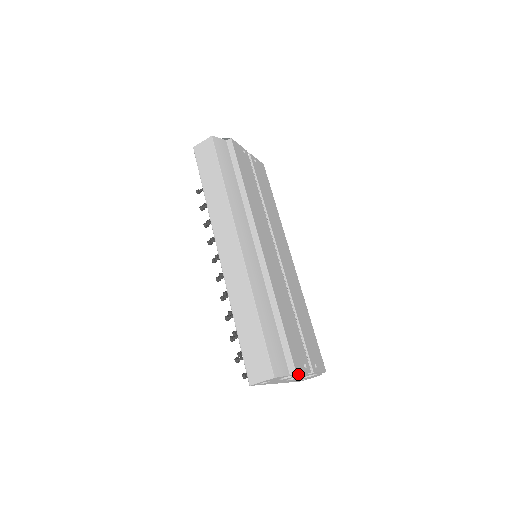
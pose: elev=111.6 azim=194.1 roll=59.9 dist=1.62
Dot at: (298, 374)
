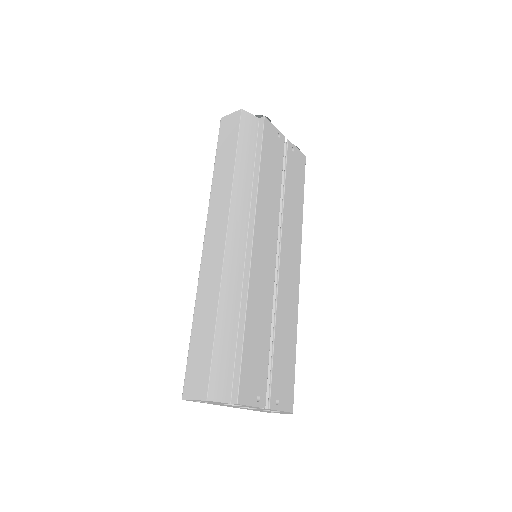
Dot at: (244, 405)
